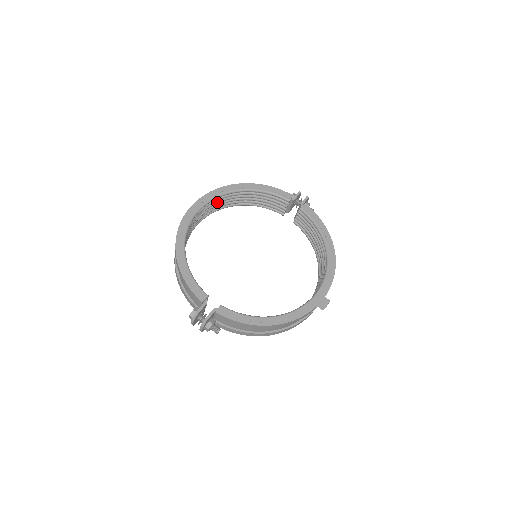
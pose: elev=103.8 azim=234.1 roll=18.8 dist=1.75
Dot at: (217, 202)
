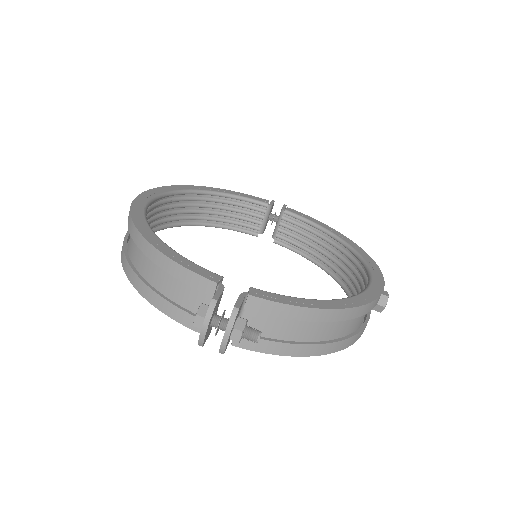
Dot at: (171, 206)
